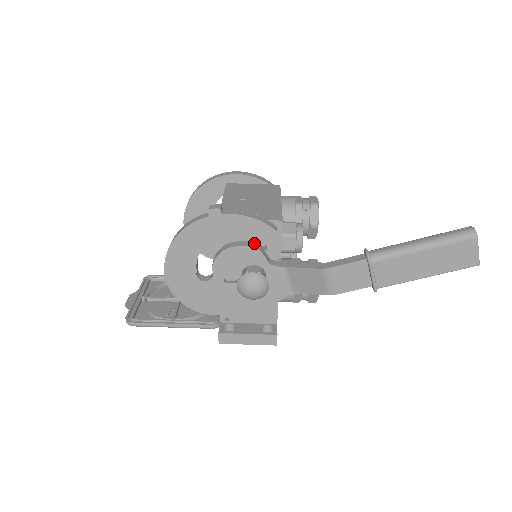
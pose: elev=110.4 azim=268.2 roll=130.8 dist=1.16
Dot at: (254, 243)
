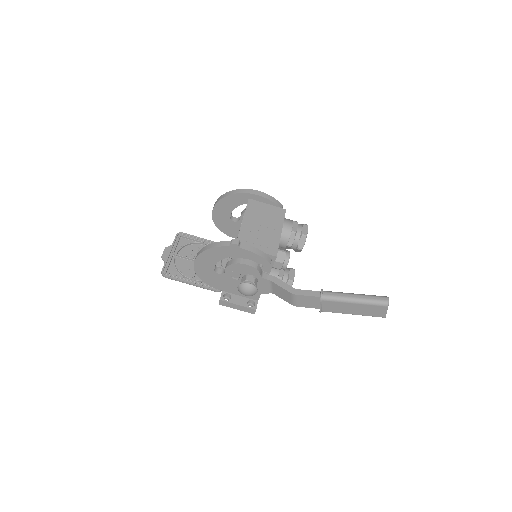
Dot at: (255, 263)
